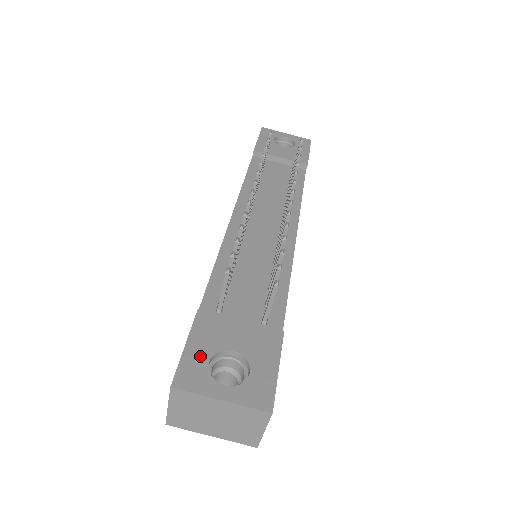
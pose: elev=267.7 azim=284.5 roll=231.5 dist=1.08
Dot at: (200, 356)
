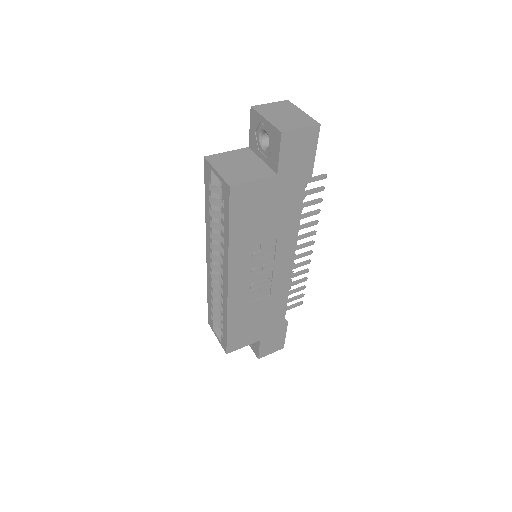
Dot at: occluded
